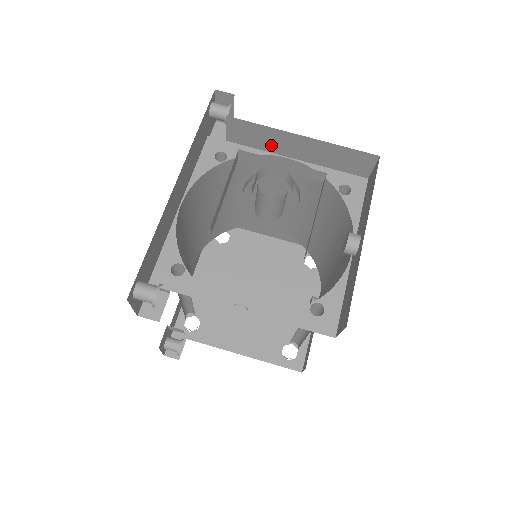
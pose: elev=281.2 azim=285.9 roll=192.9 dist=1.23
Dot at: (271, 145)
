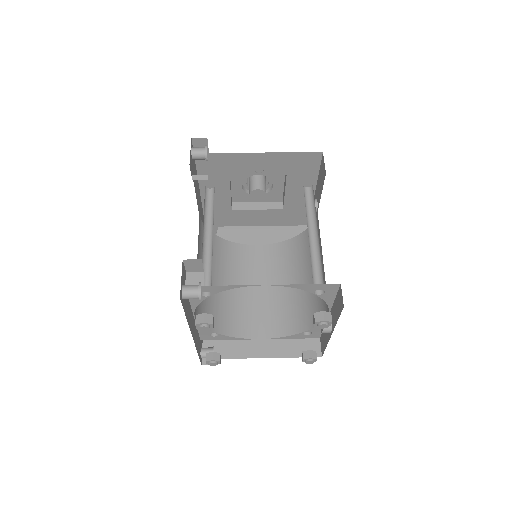
Dot at: (246, 240)
